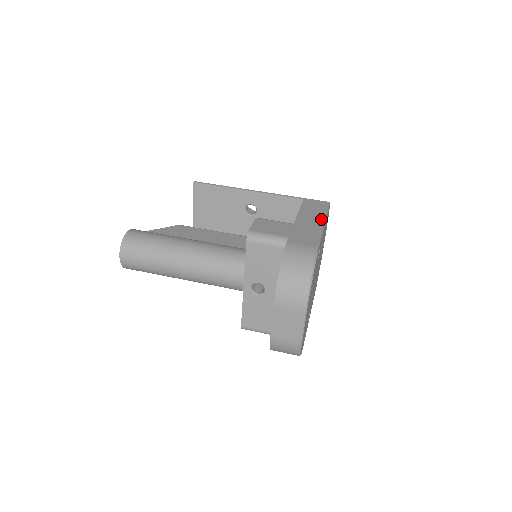
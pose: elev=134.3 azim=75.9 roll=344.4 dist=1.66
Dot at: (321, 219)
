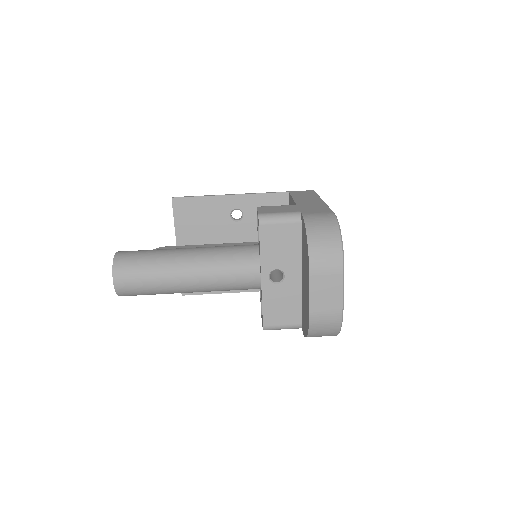
Dot at: (318, 199)
